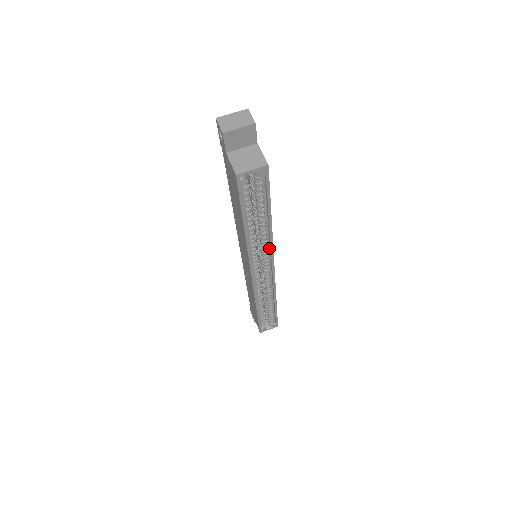
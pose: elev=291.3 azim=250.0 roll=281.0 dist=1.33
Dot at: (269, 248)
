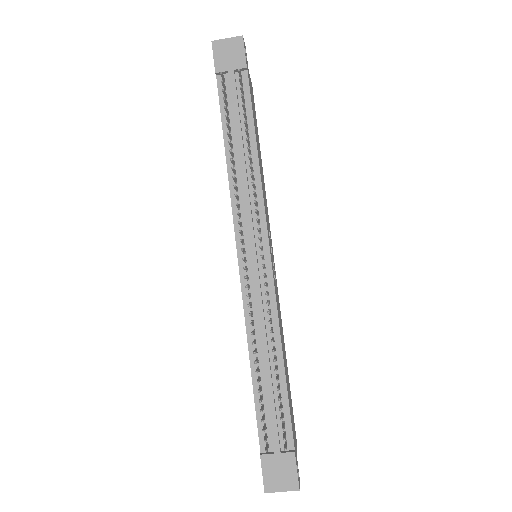
Dot at: occluded
